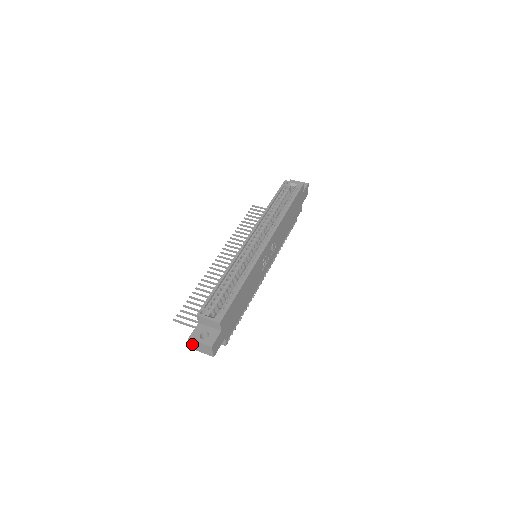
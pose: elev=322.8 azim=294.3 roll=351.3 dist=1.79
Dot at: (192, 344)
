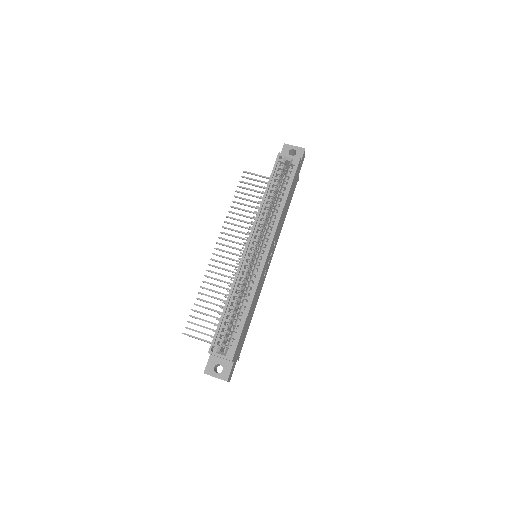
Dot at: occluded
